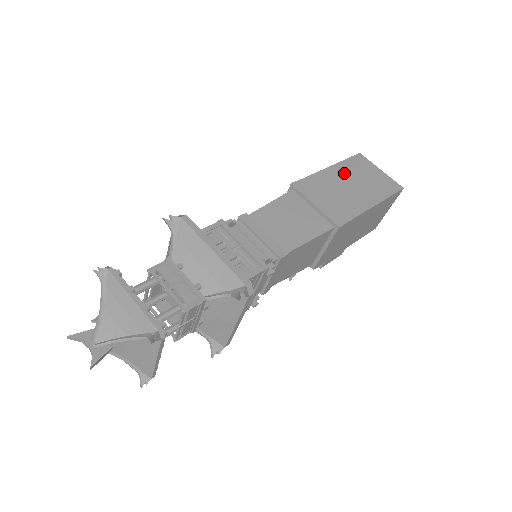
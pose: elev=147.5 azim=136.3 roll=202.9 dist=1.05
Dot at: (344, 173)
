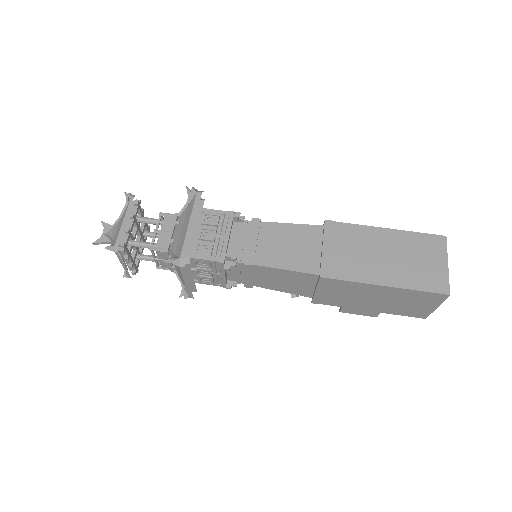
Dot at: (395, 242)
